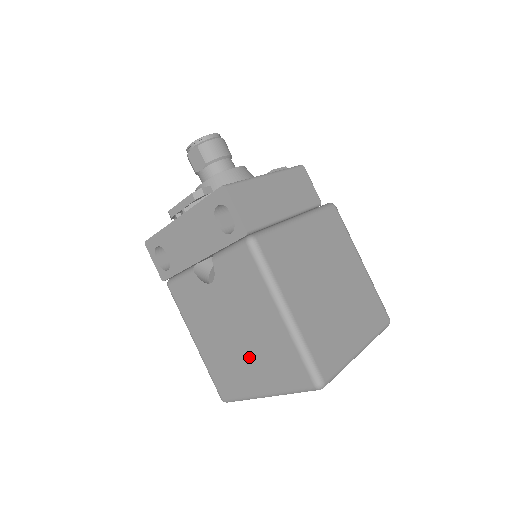
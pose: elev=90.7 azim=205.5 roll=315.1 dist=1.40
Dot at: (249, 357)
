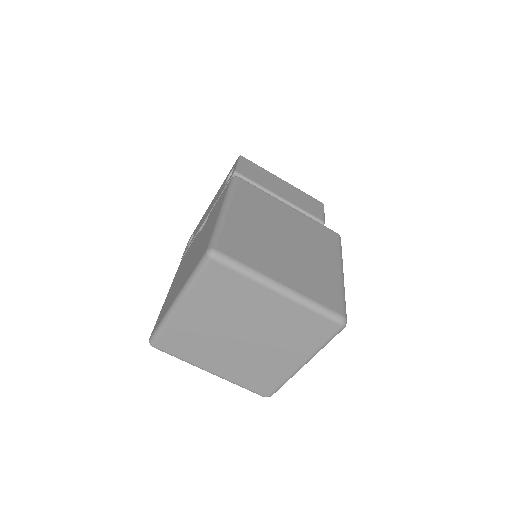
Dot at: occluded
